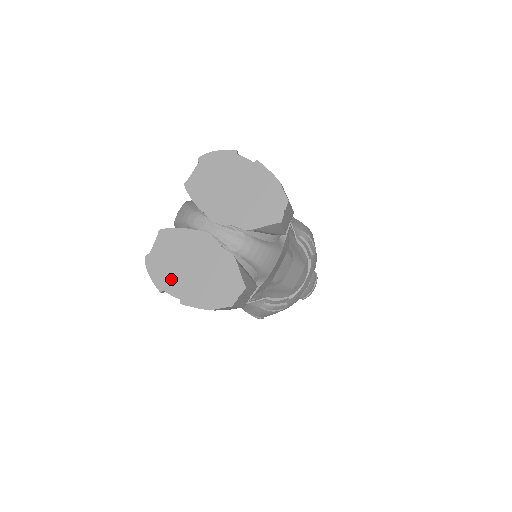
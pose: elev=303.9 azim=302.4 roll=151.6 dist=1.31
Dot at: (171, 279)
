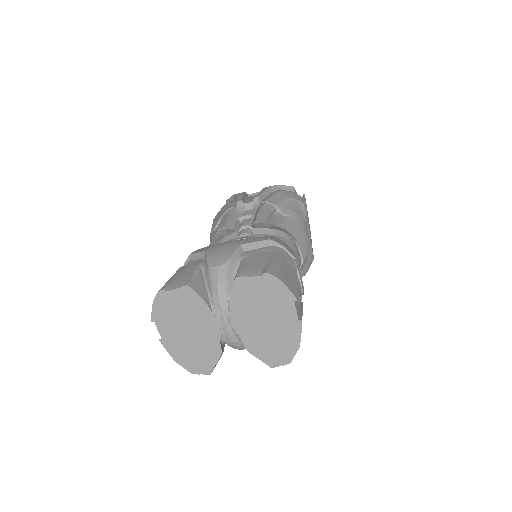
Dot at: (166, 322)
